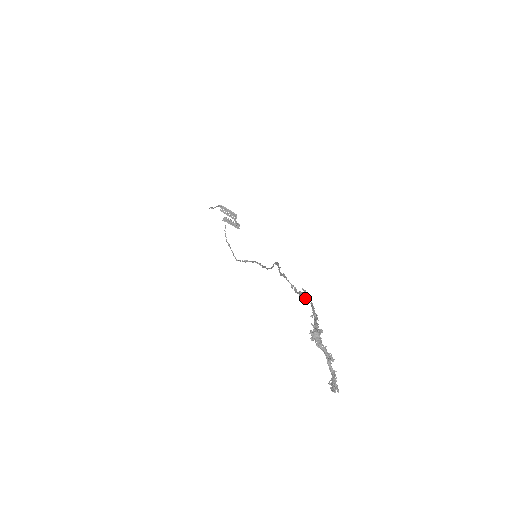
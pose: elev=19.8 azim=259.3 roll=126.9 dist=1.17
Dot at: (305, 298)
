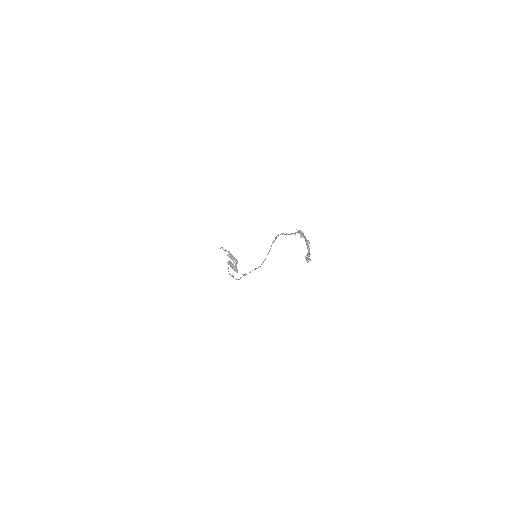
Dot at: (294, 233)
